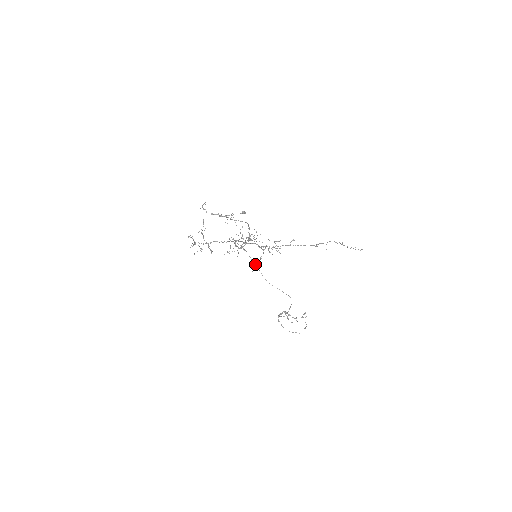
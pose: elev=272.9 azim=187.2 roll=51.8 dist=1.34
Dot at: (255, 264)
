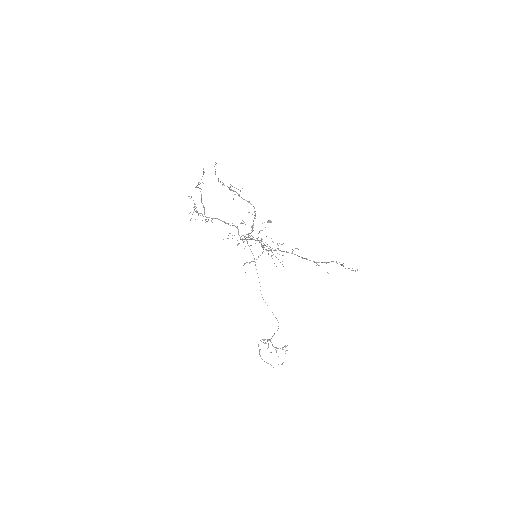
Dot at: occluded
